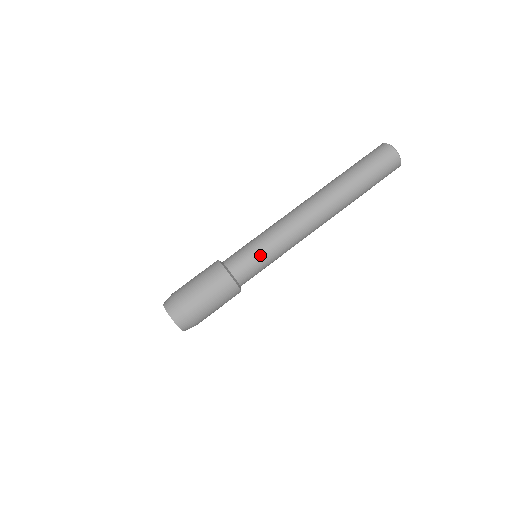
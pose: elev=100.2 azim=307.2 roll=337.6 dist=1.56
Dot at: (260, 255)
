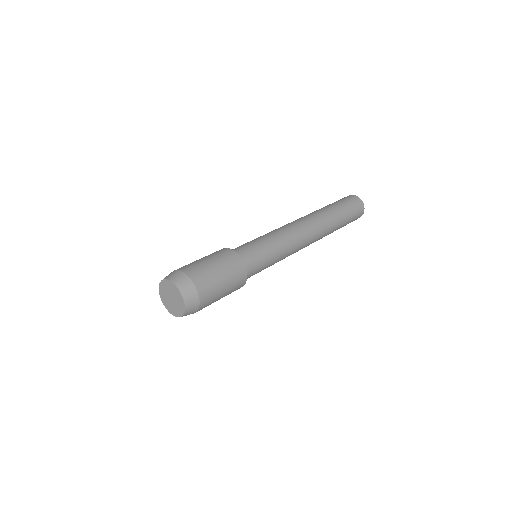
Dot at: (263, 245)
